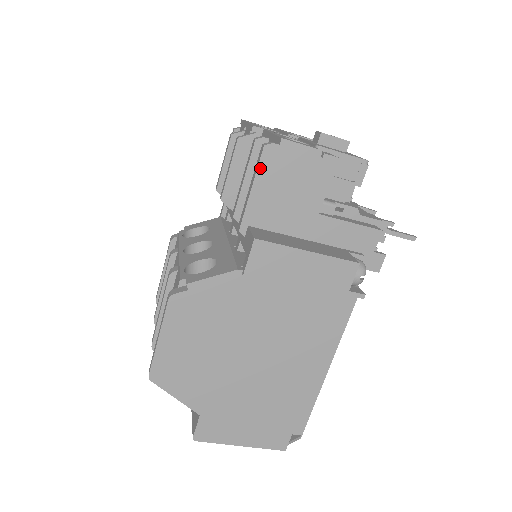
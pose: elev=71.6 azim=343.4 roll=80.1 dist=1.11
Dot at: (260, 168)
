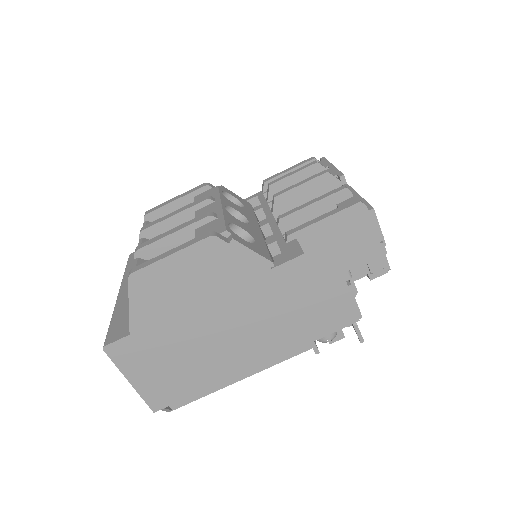
Dot at: (343, 212)
